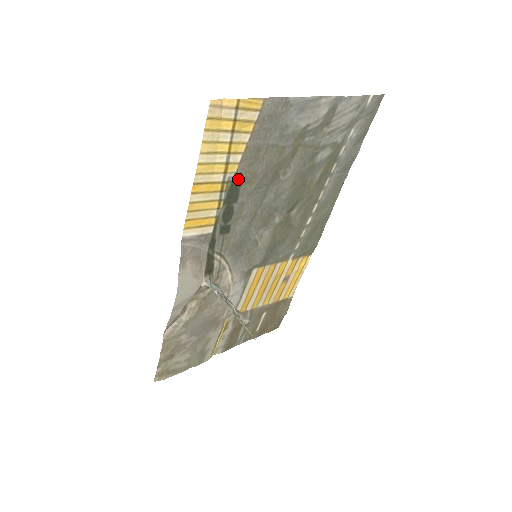
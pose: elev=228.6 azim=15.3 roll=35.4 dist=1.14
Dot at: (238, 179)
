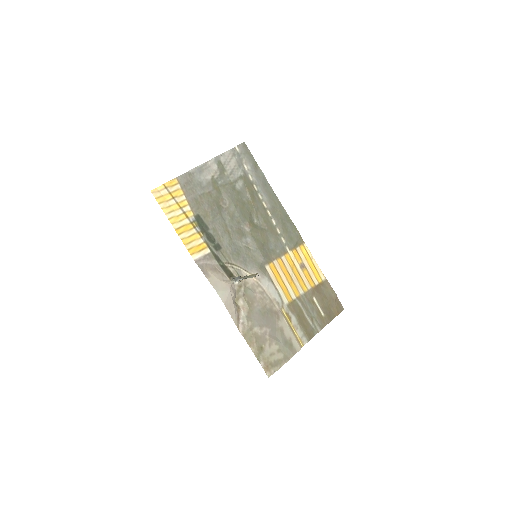
Dot at: (198, 218)
